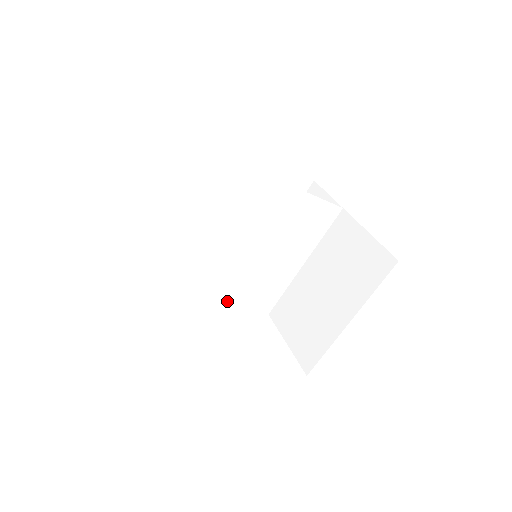
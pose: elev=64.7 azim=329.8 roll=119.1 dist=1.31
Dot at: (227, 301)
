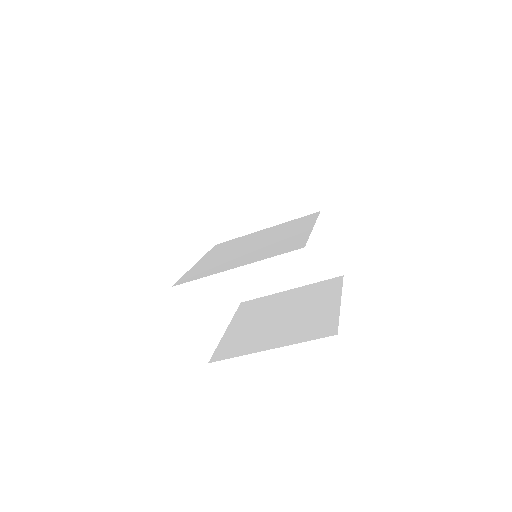
Dot at: (204, 259)
